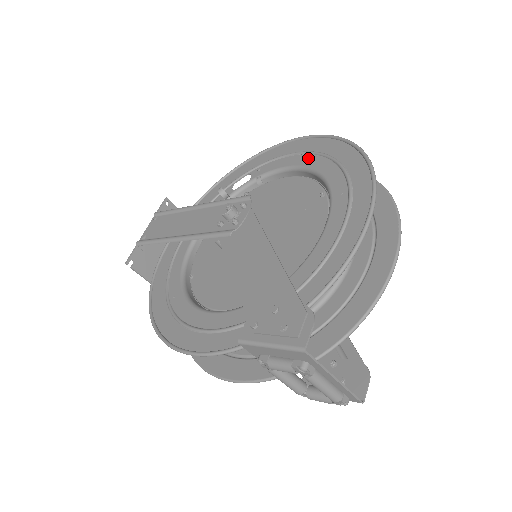
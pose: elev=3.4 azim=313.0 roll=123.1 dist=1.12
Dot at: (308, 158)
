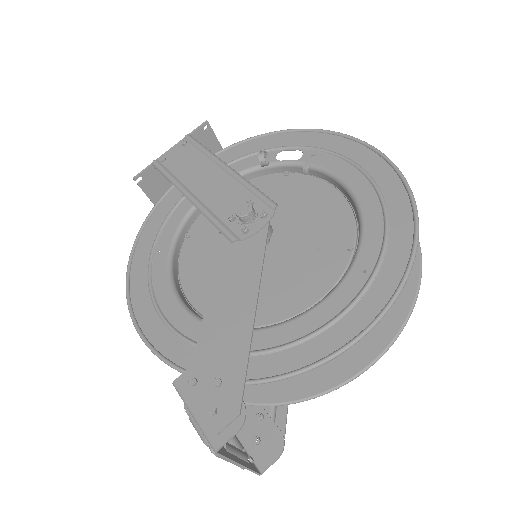
Dot at: (365, 186)
